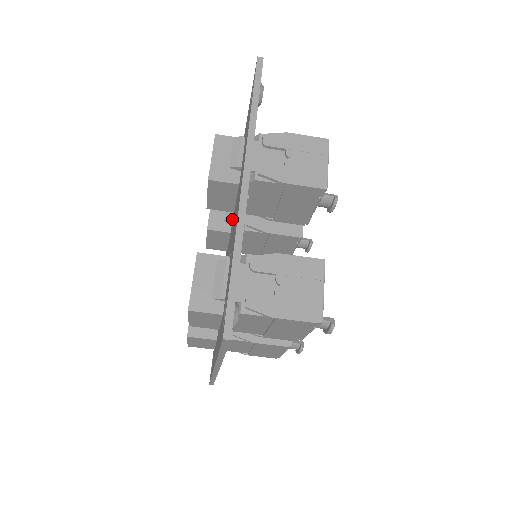
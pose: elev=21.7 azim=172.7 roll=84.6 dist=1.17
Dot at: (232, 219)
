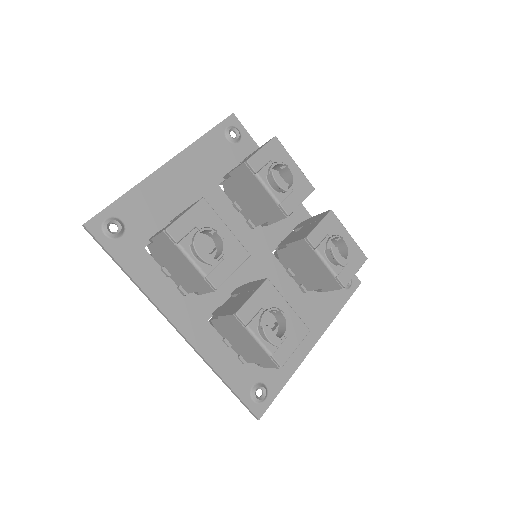
Dot at: (273, 246)
